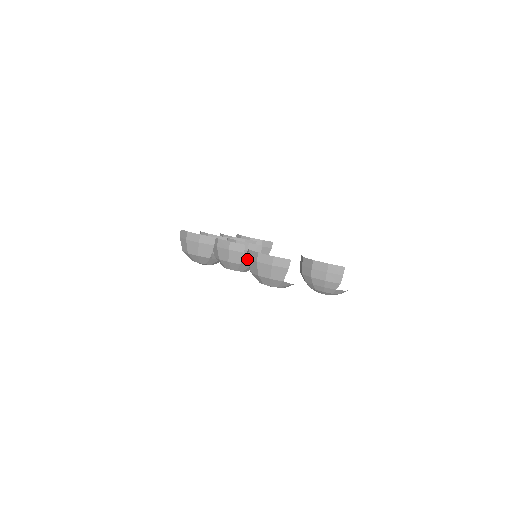
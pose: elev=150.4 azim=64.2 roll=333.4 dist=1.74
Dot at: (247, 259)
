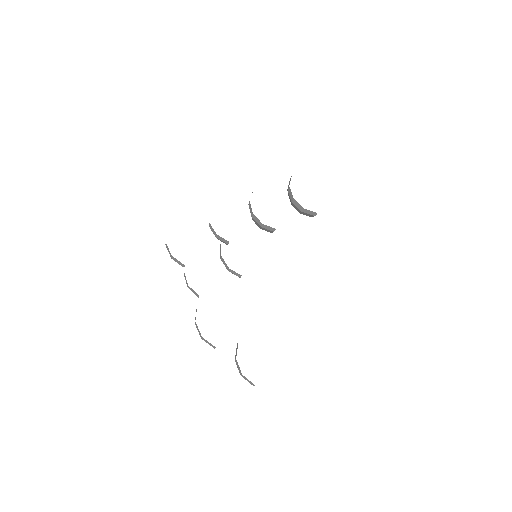
Dot at: occluded
